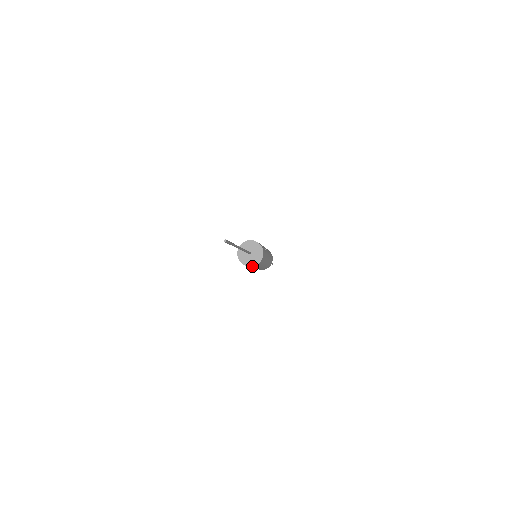
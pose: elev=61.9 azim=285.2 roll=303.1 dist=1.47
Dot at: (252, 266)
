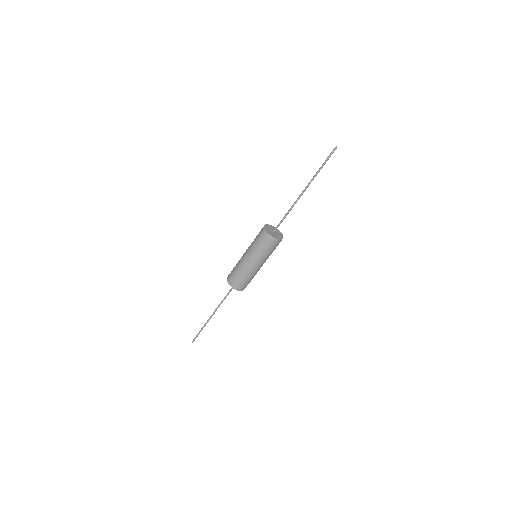
Dot at: (267, 236)
